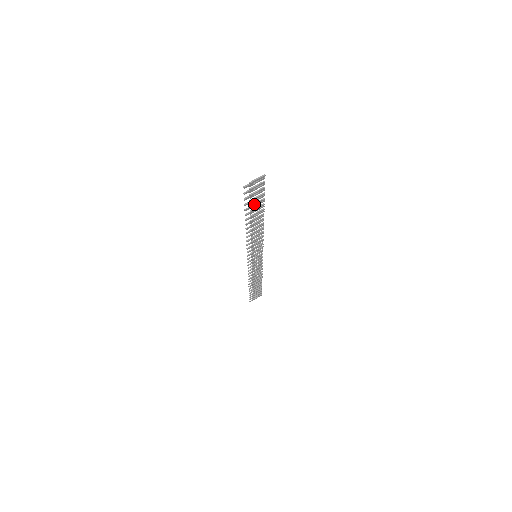
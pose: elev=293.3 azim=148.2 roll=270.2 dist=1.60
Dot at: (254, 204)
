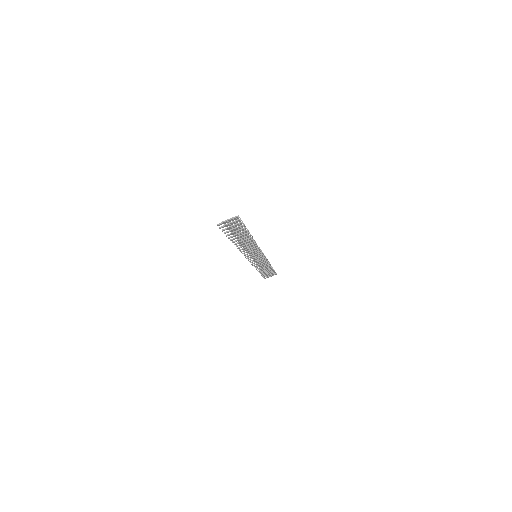
Dot at: (235, 231)
